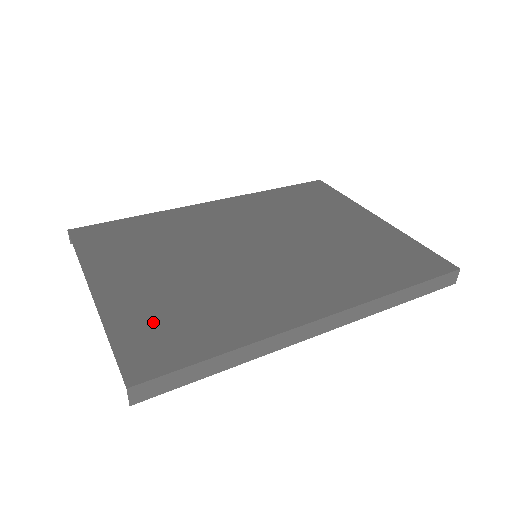
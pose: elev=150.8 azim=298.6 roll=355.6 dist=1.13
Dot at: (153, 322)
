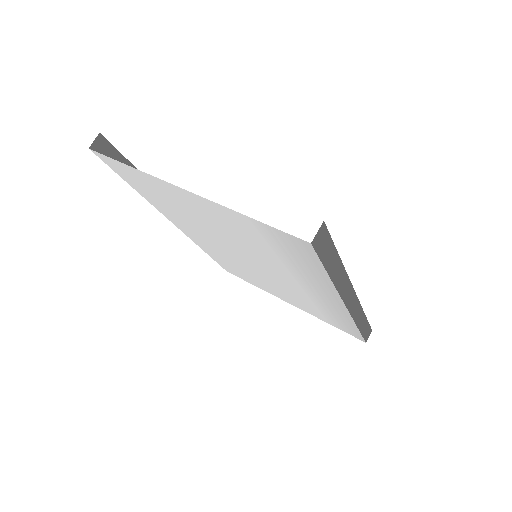
Dot at: occluded
